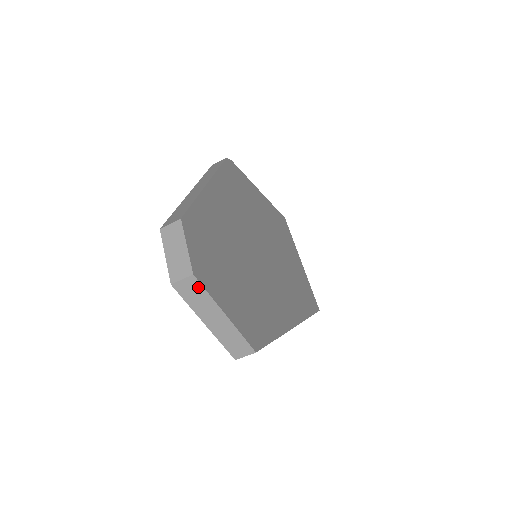
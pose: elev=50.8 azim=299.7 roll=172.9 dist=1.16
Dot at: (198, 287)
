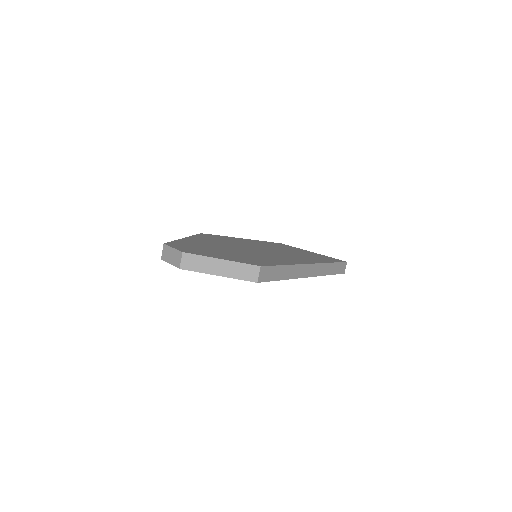
Dot at: (192, 257)
